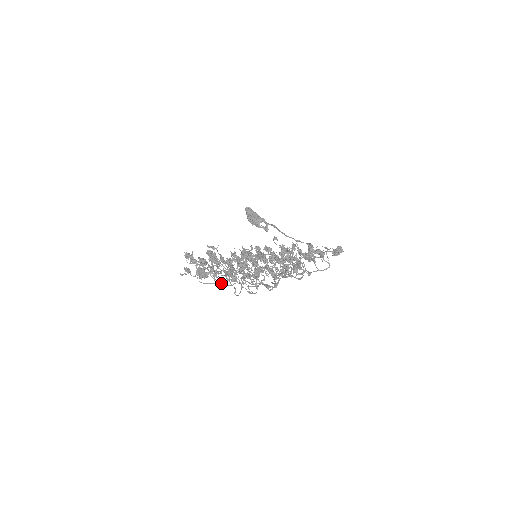
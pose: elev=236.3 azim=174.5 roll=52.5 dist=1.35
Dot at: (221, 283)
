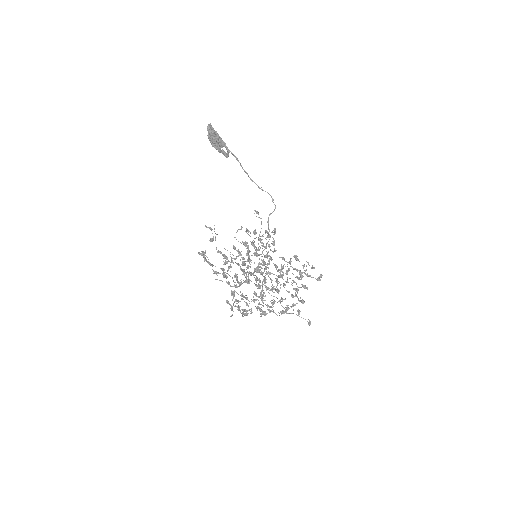
Dot at: occluded
